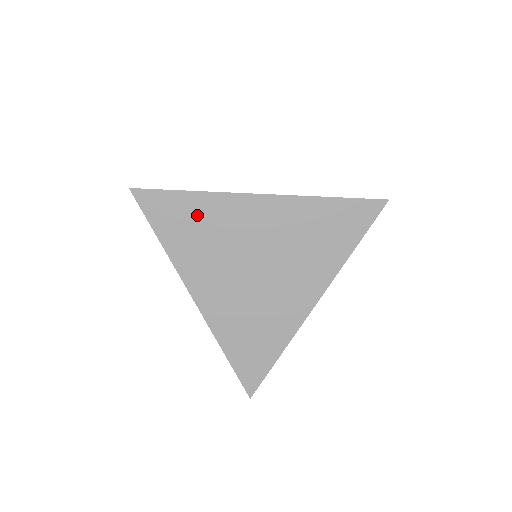
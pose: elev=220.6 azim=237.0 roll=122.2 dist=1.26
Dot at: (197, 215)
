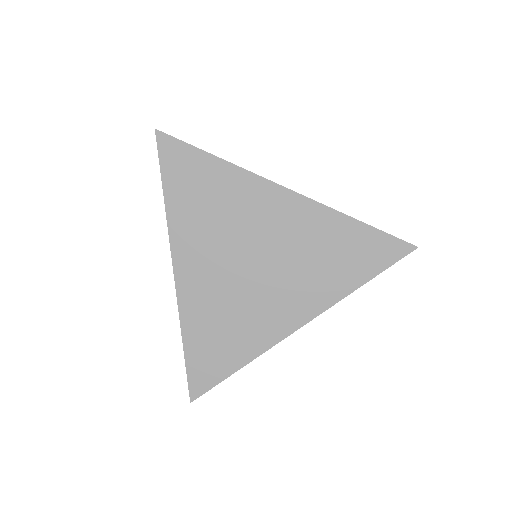
Dot at: (214, 184)
